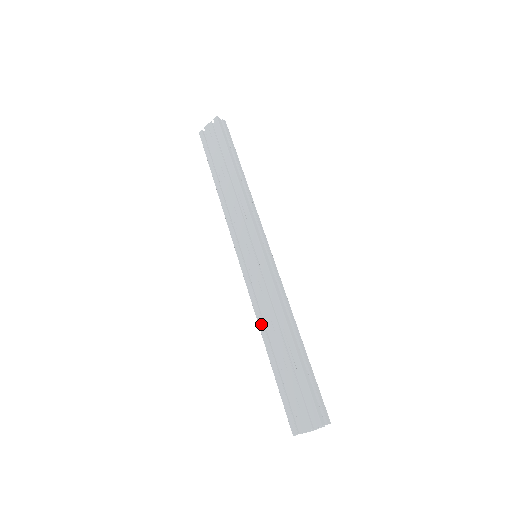
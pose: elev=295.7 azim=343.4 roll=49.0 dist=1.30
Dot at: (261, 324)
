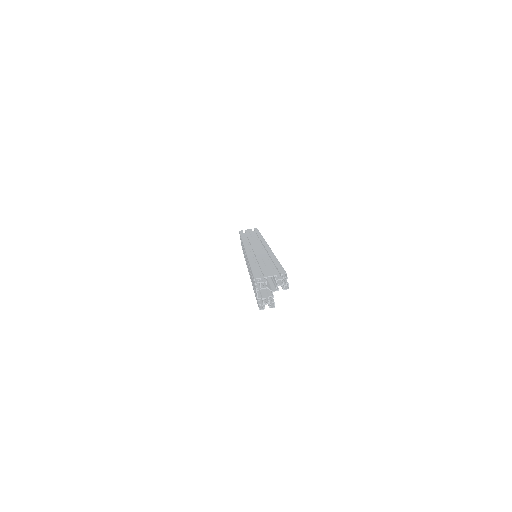
Dot at: (251, 257)
